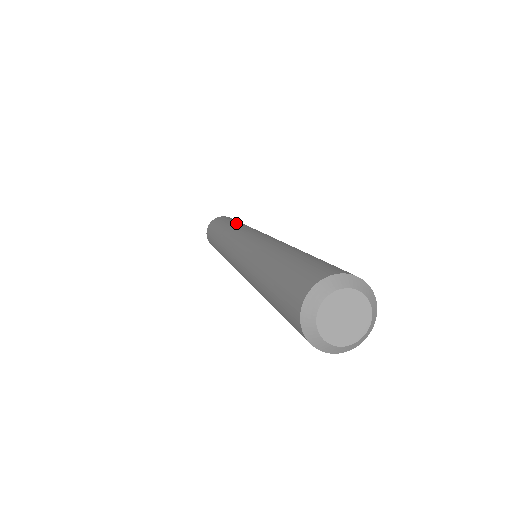
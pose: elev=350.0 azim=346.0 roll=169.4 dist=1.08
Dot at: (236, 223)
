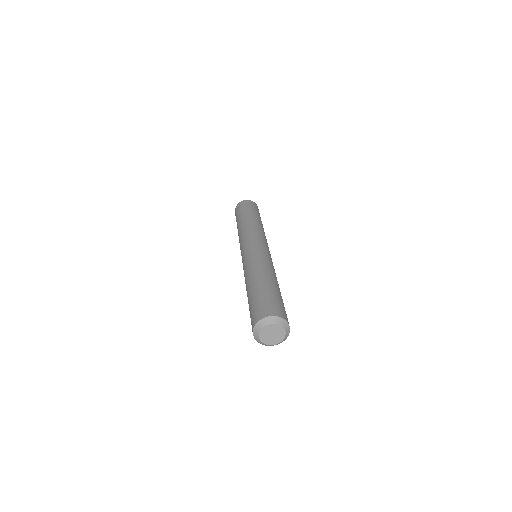
Dot at: (261, 224)
